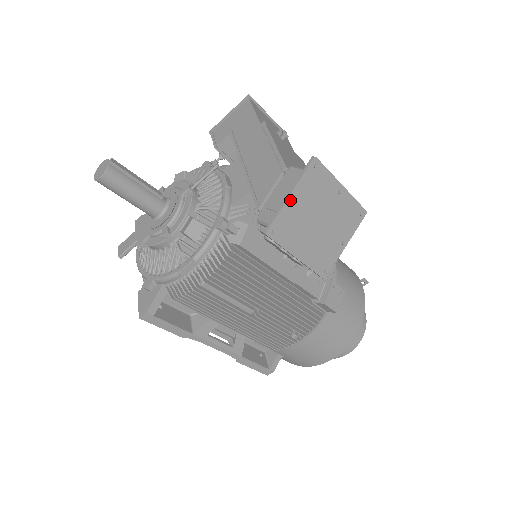
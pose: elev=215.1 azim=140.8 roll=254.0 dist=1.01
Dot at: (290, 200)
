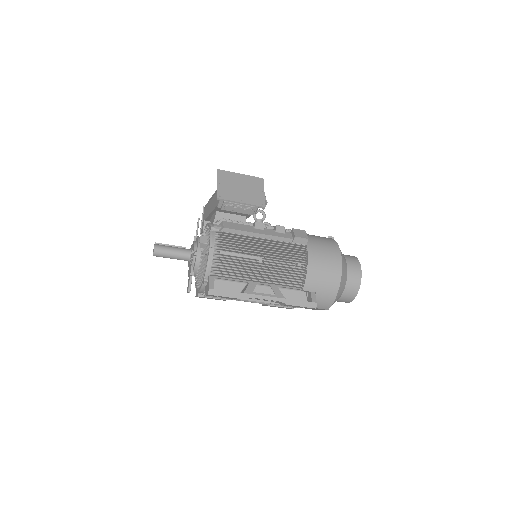
Dot at: (219, 185)
